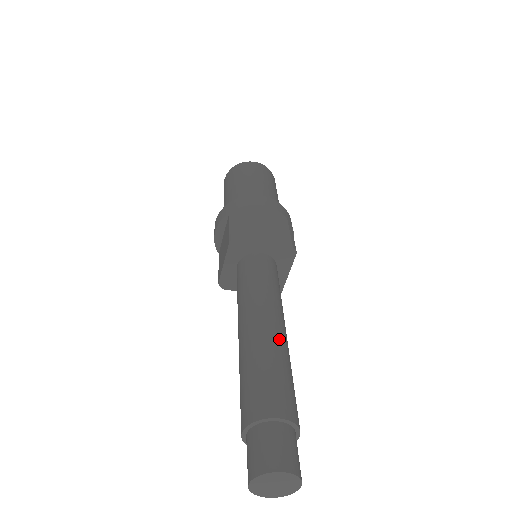
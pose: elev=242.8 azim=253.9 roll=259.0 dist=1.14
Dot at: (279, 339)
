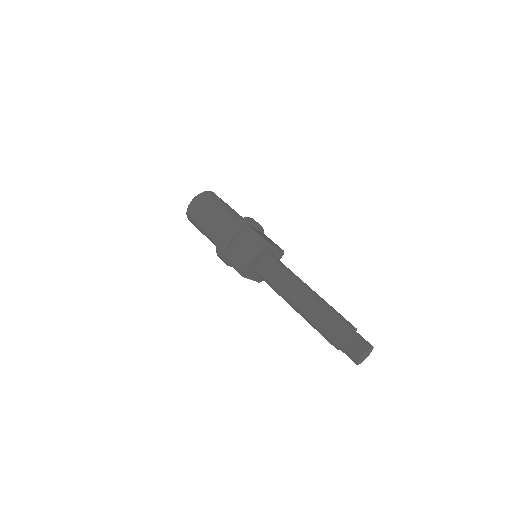
Dot at: (310, 301)
